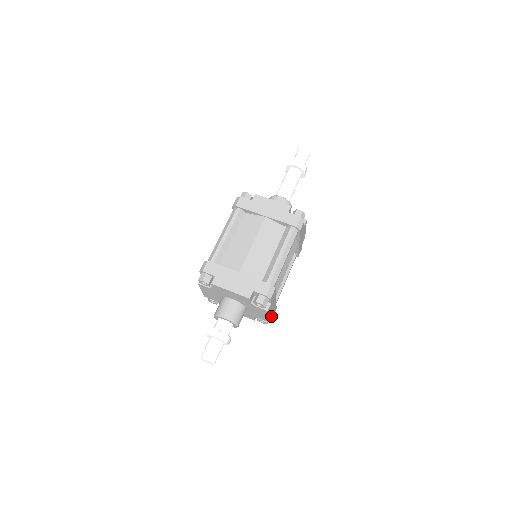
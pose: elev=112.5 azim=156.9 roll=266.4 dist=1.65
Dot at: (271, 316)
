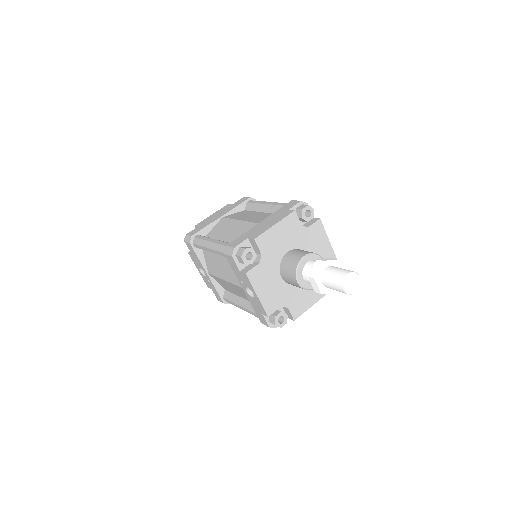
Dot at: occluded
